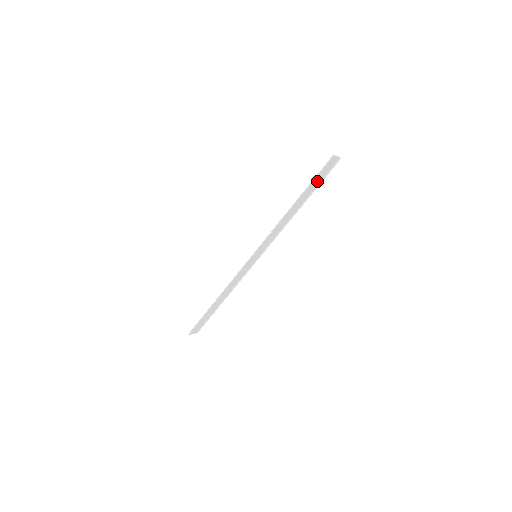
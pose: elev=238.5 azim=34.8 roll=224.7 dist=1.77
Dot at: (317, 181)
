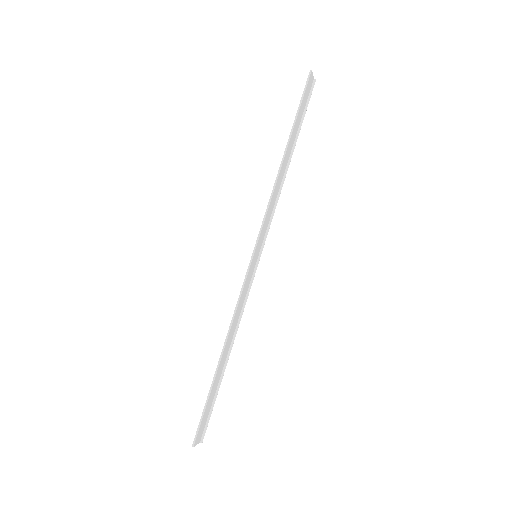
Dot at: (300, 115)
